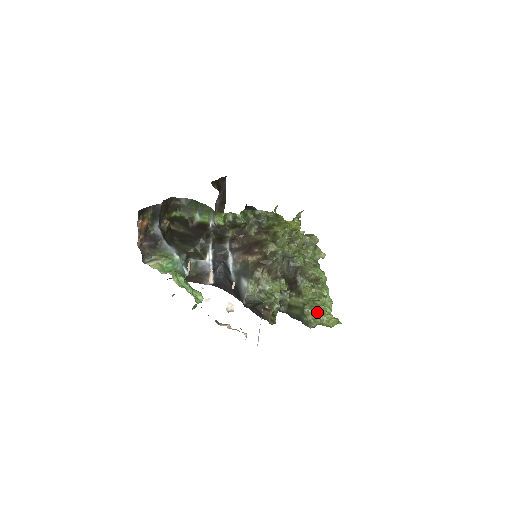
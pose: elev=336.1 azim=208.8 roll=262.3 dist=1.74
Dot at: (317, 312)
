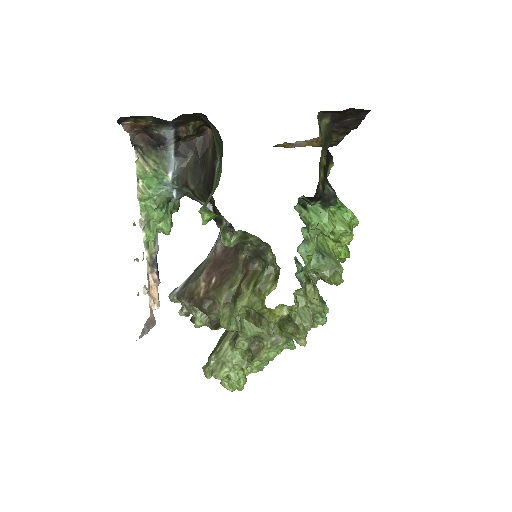
Dot at: (212, 373)
